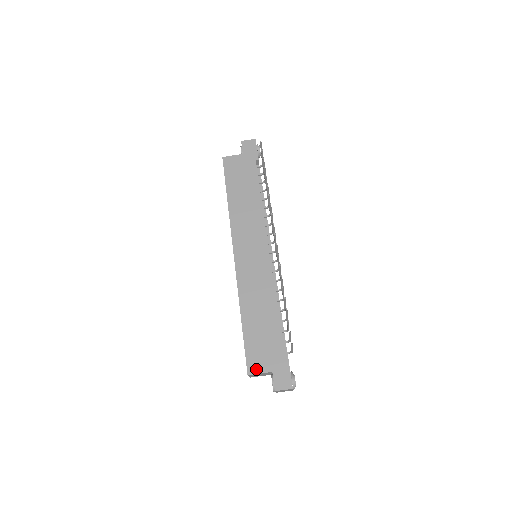
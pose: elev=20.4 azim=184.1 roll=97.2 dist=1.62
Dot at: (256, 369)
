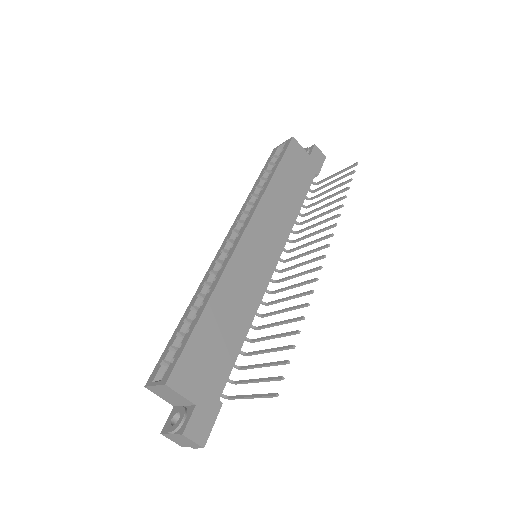
Dot at: (180, 385)
